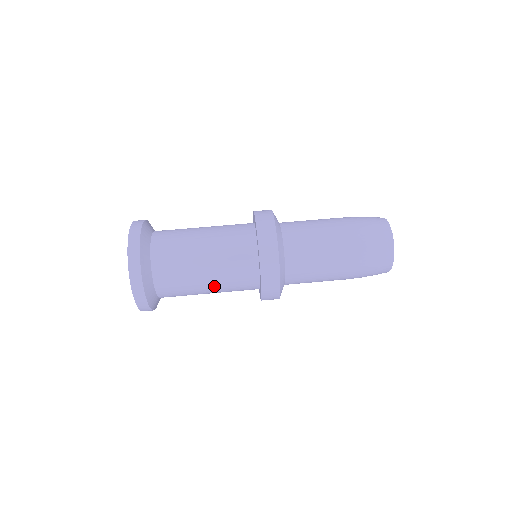
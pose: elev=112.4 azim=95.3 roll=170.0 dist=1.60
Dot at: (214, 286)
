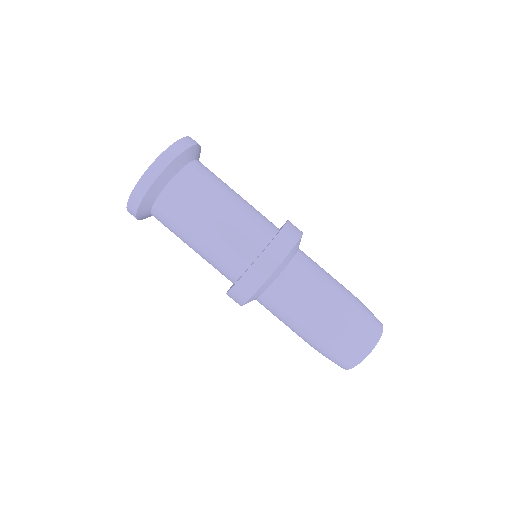
Dot at: occluded
